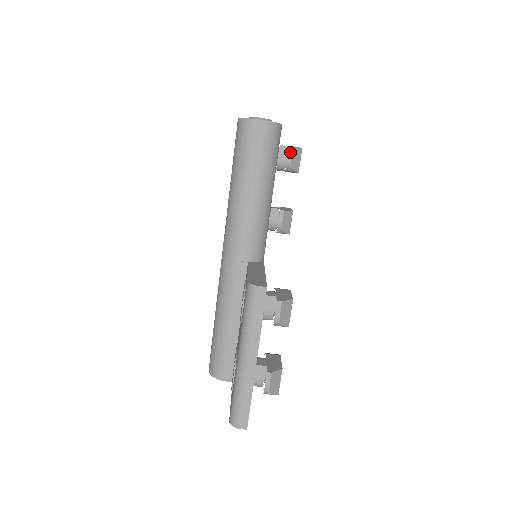
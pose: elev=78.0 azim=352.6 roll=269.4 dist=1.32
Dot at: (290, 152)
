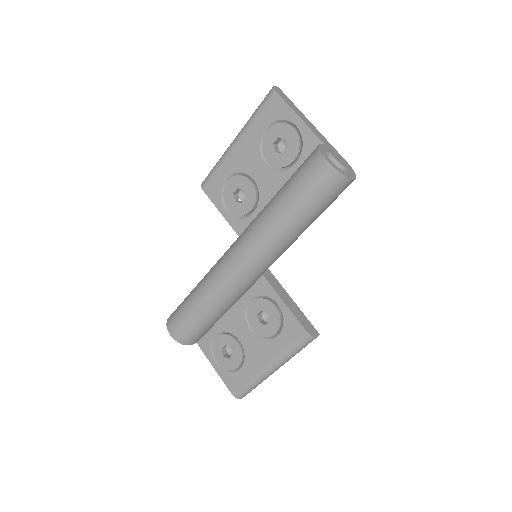
Dot at: occluded
